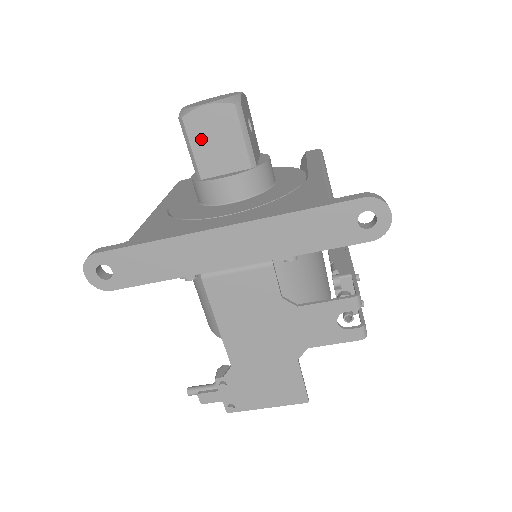
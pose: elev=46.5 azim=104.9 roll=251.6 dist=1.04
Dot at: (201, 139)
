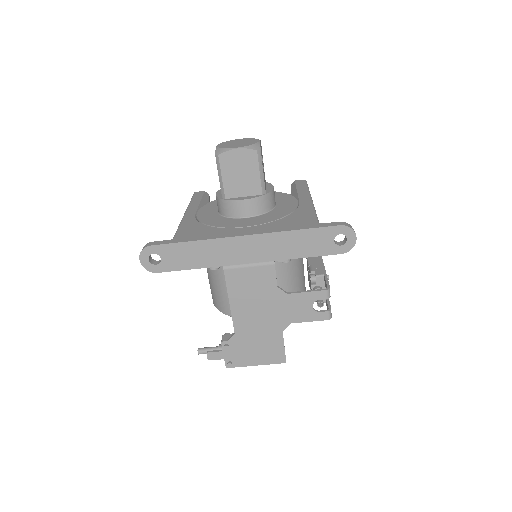
Dot at: (230, 171)
